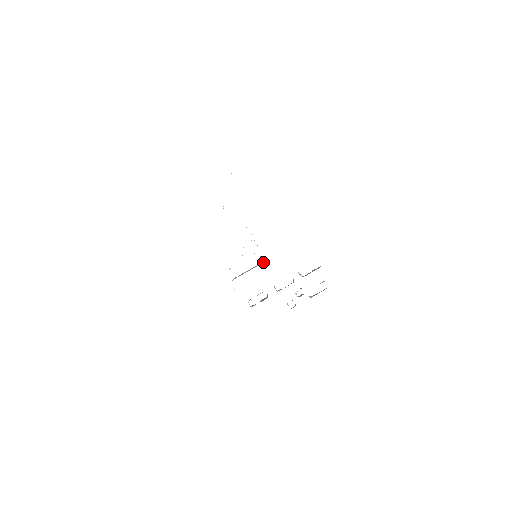
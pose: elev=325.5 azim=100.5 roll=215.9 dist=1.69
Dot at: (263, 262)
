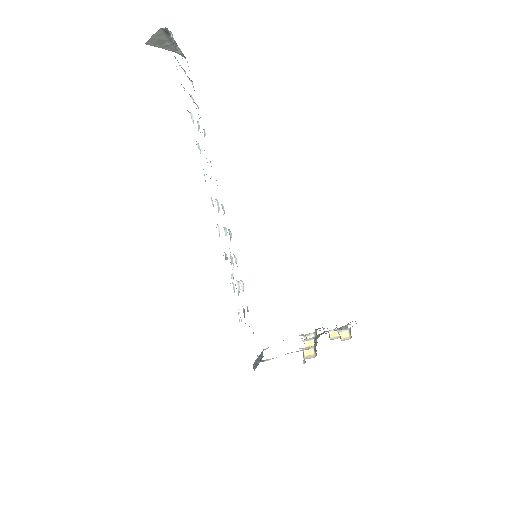
Dot at: (261, 358)
